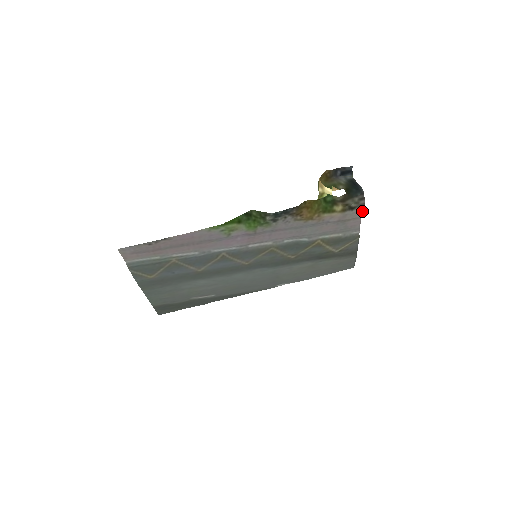
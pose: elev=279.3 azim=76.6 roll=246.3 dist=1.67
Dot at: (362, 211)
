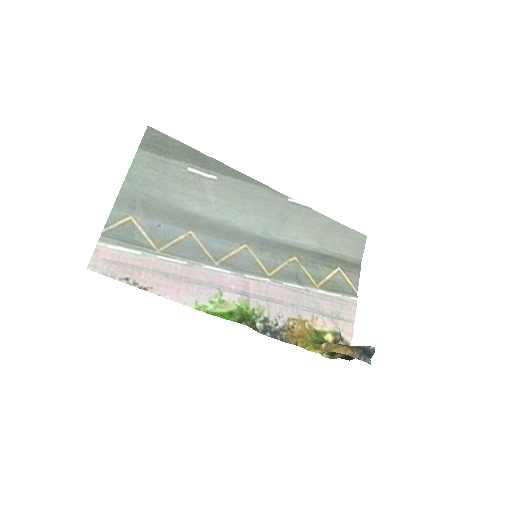
Dot at: (352, 333)
